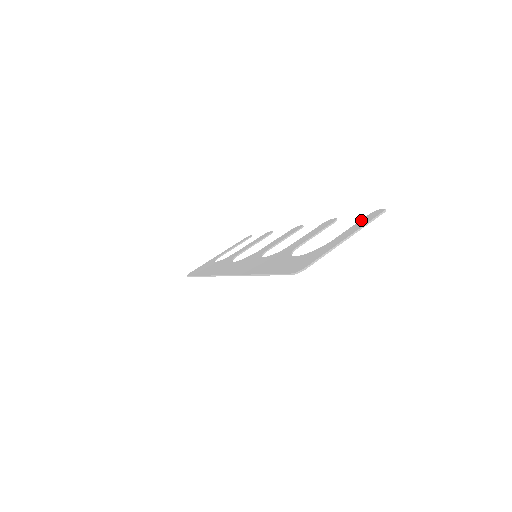
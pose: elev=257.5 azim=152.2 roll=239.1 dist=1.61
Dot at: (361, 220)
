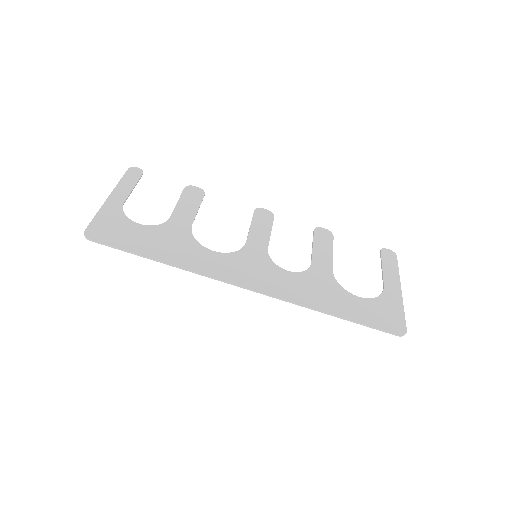
Dot at: (383, 260)
